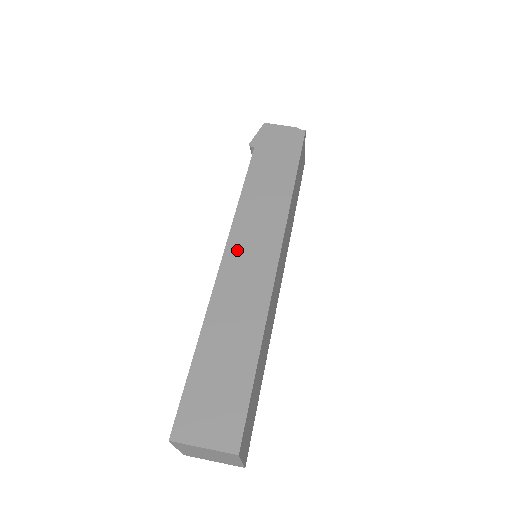
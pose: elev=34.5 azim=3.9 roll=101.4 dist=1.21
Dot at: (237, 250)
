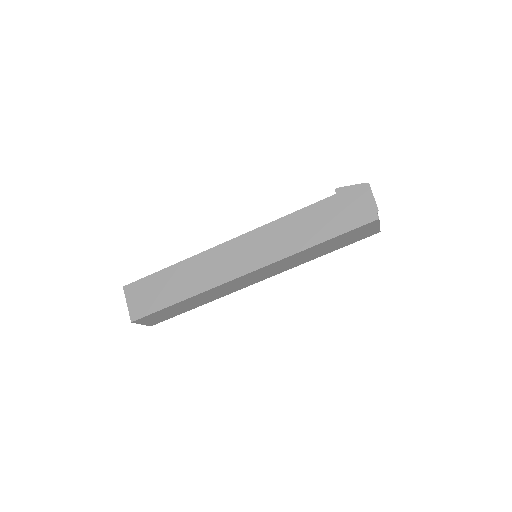
Dot at: (238, 245)
